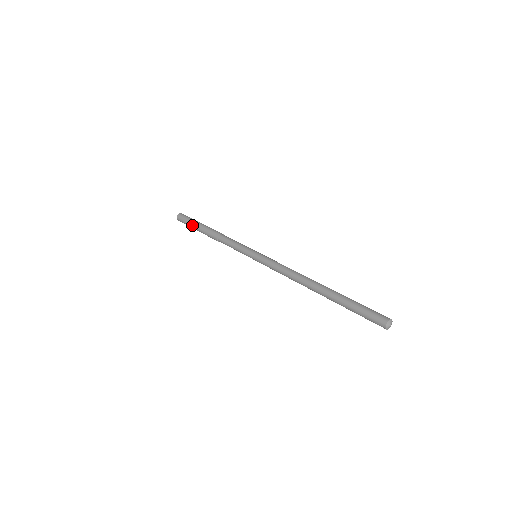
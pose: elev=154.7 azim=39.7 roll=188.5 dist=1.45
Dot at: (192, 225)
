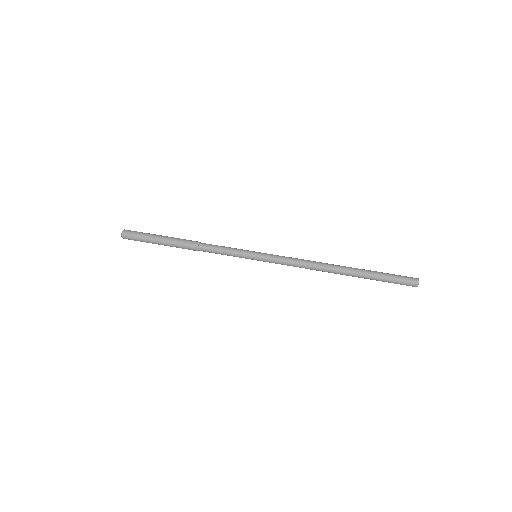
Dot at: (152, 239)
